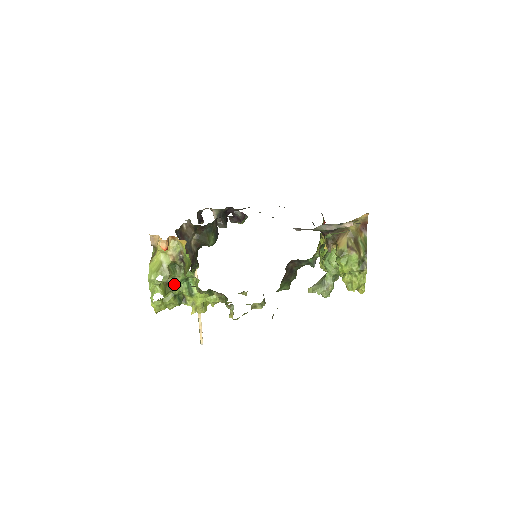
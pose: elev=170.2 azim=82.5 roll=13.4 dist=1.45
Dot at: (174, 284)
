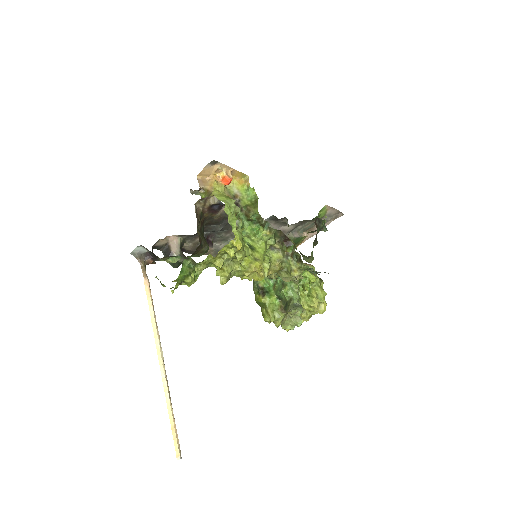
Dot at: (237, 228)
